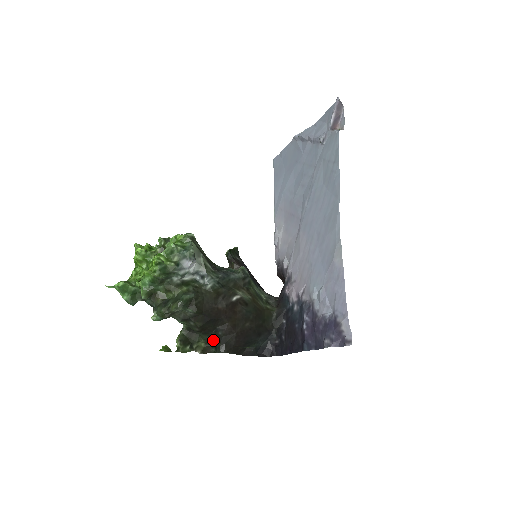
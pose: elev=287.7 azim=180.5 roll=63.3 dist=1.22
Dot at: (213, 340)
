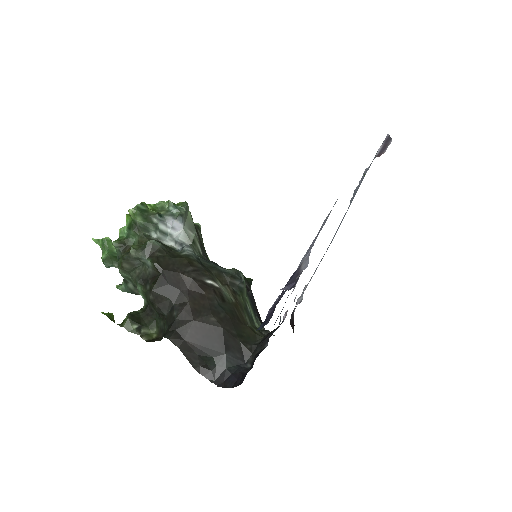
Dot at: (166, 326)
